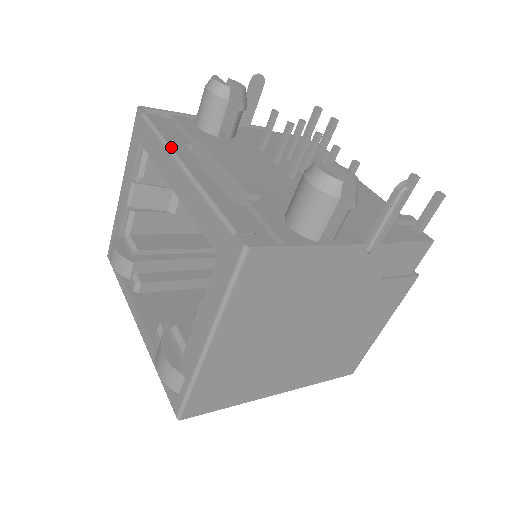
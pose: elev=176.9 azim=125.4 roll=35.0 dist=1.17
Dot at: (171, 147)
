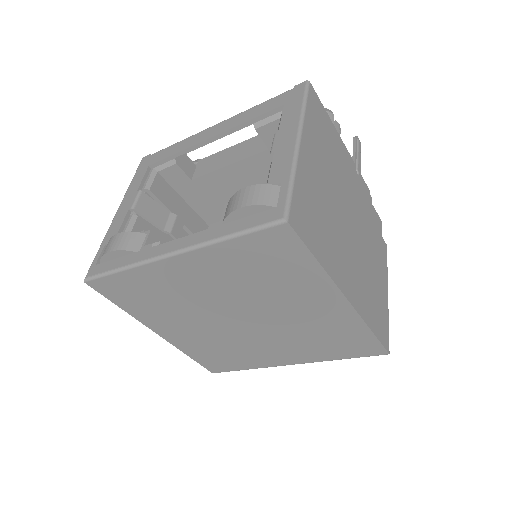
Dot at: (197, 134)
